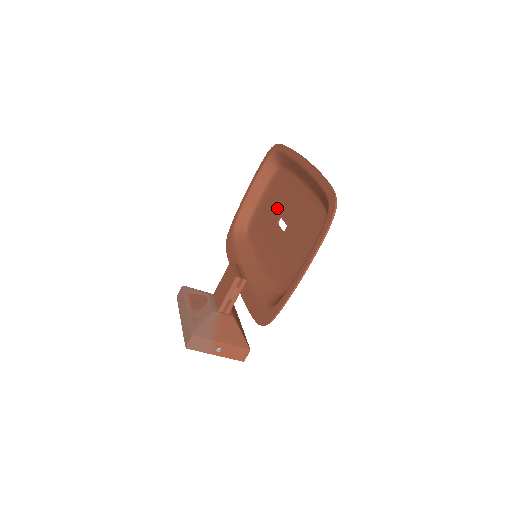
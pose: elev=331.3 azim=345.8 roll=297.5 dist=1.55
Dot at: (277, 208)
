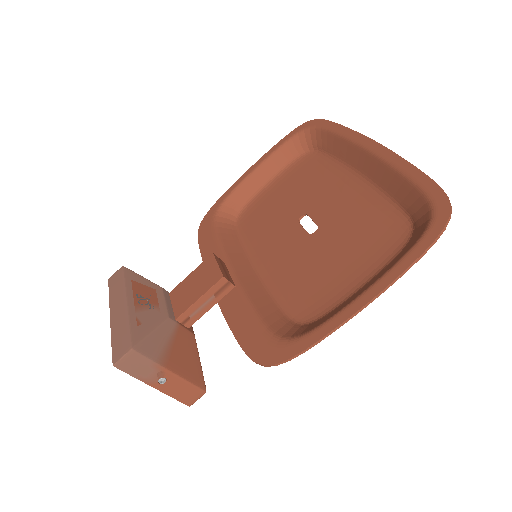
Dot at: (300, 200)
